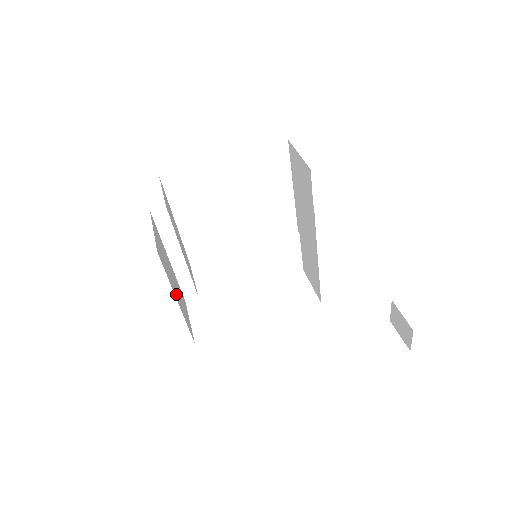
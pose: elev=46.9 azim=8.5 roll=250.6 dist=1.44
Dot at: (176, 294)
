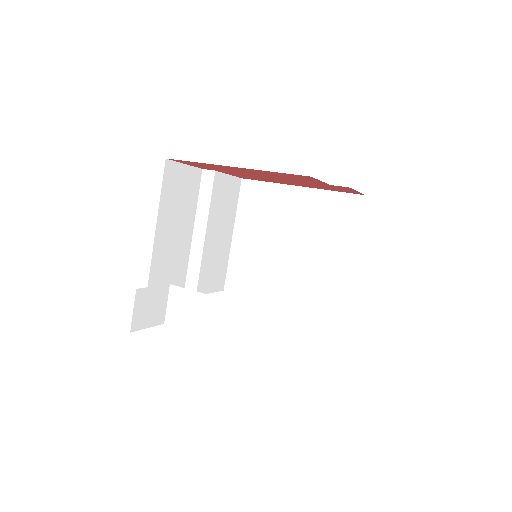
Dot at: (163, 231)
